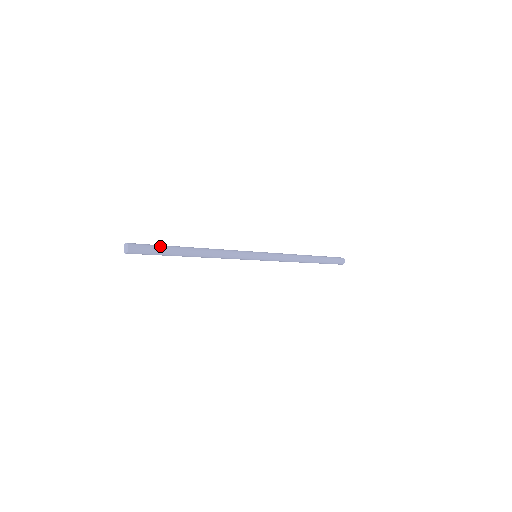
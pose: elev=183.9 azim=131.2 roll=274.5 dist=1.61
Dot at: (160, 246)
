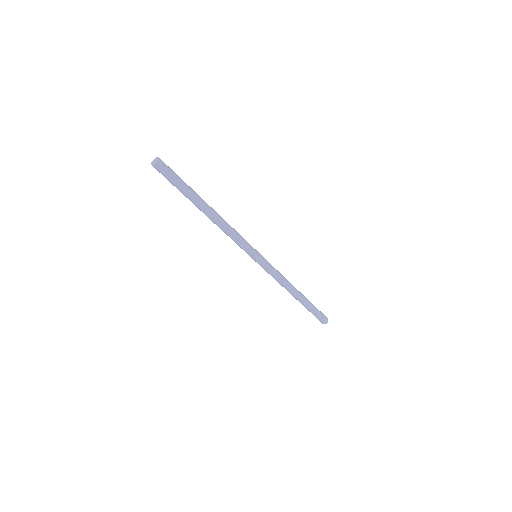
Dot at: occluded
